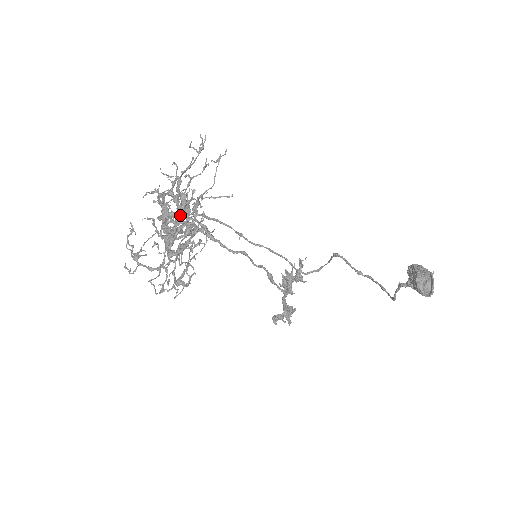
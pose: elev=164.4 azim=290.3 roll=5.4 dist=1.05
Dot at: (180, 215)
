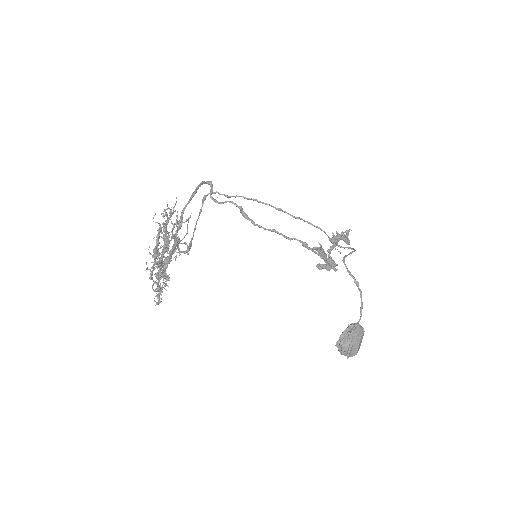
Dot at: occluded
